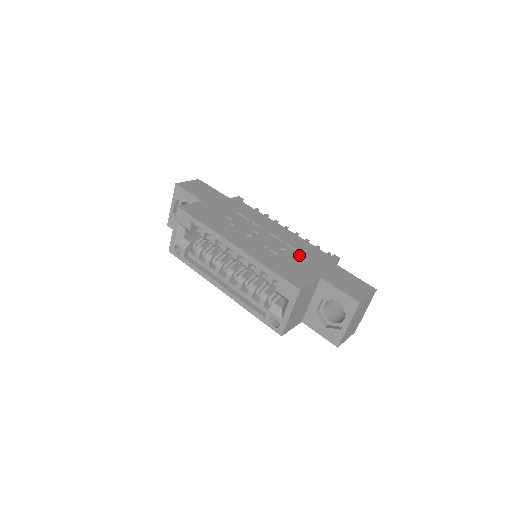
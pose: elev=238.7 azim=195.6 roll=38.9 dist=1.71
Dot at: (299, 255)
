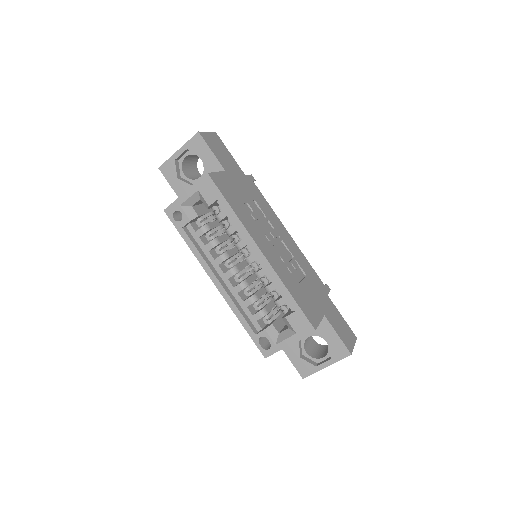
Dot at: (307, 280)
